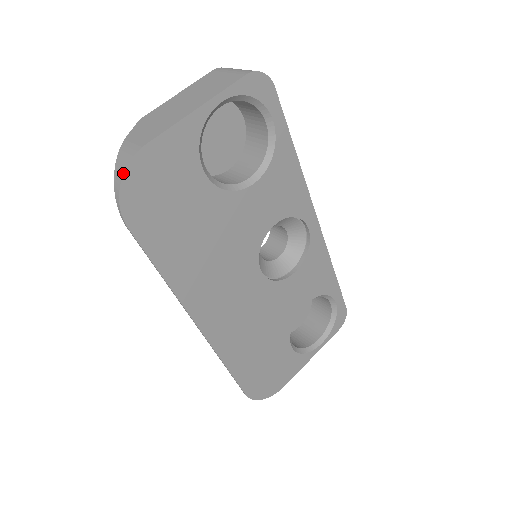
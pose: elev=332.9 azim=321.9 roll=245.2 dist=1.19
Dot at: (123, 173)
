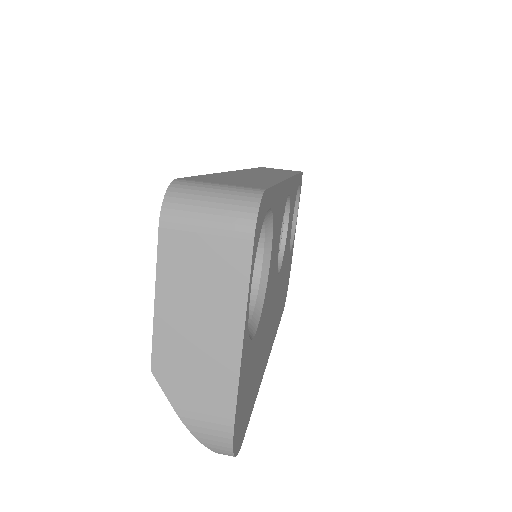
Dot at: (232, 453)
